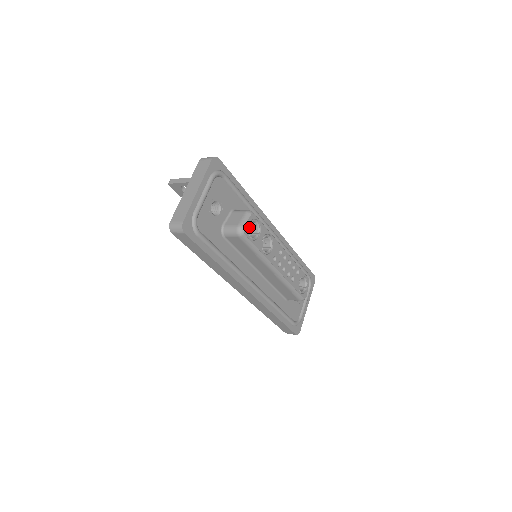
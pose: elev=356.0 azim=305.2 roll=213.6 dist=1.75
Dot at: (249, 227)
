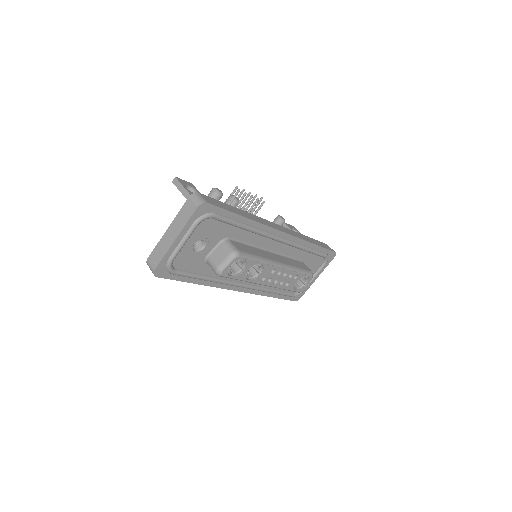
Dot at: (230, 268)
